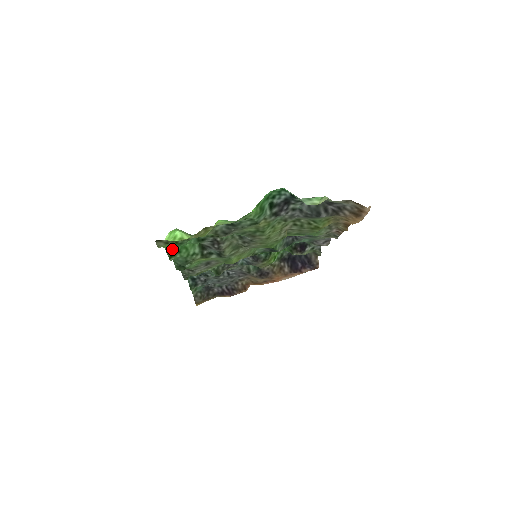
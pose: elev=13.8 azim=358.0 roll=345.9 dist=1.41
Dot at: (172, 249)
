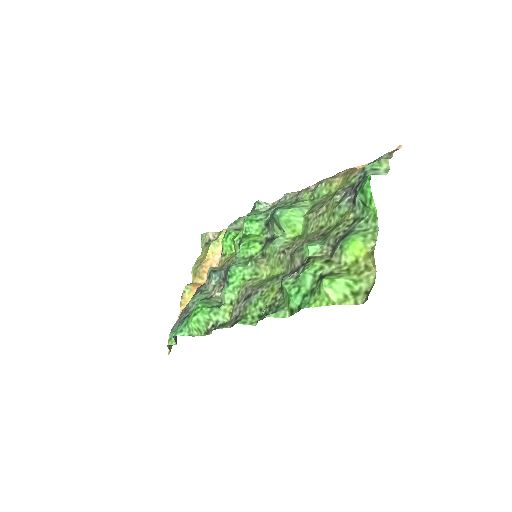
Dot at: (296, 305)
